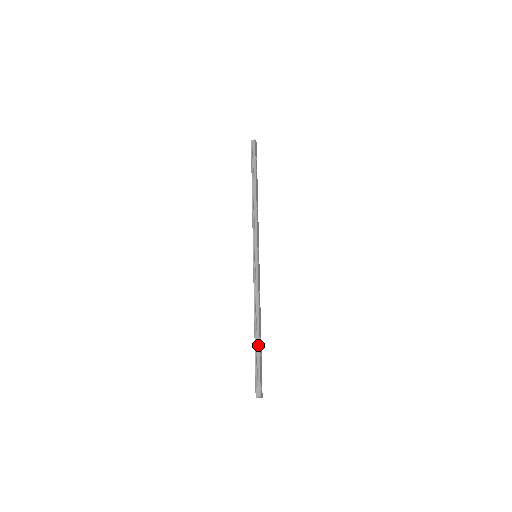
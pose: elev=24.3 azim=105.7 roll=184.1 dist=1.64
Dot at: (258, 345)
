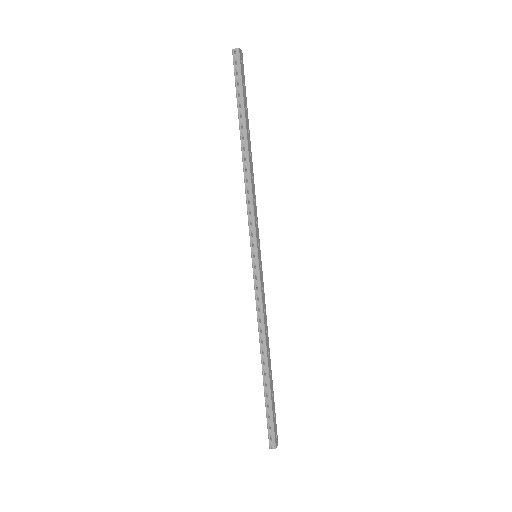
Dot at: (268, 385)
